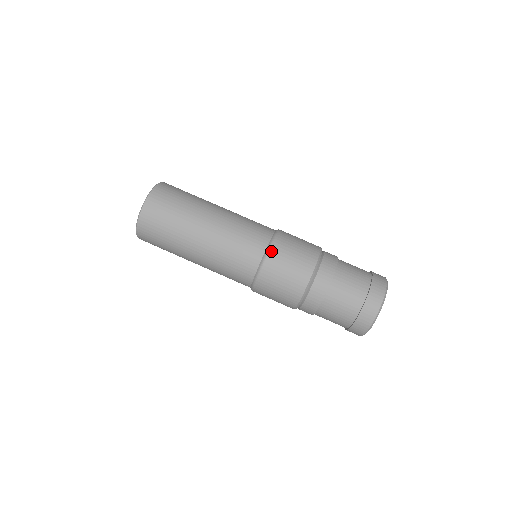
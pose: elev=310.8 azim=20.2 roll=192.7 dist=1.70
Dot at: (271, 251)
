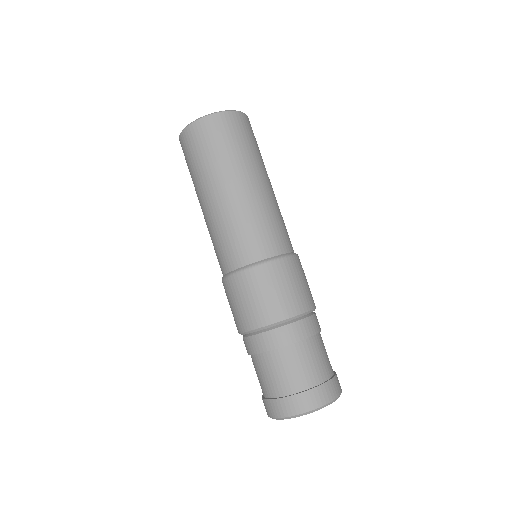
Dot at: (259, 268)
